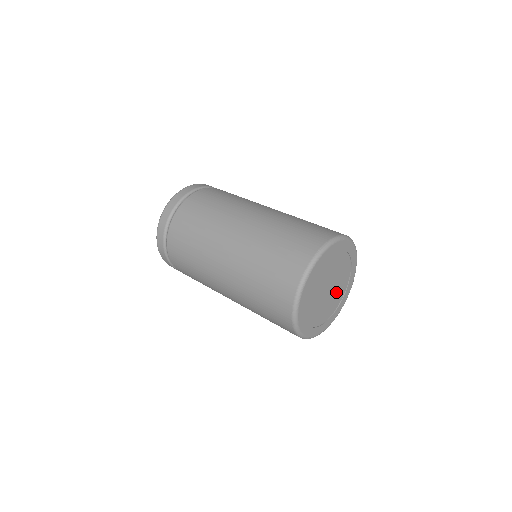
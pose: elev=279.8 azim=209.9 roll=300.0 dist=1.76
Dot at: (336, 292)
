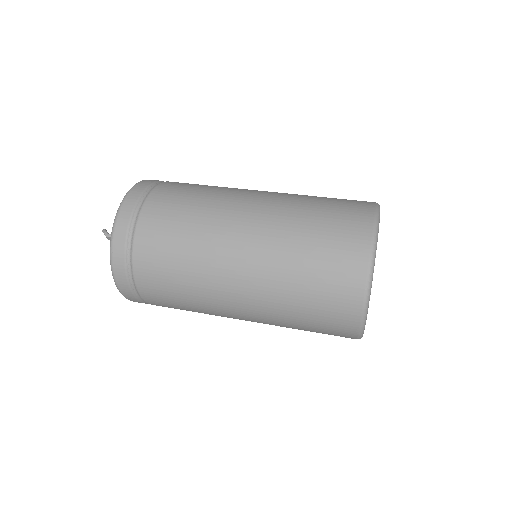
Dot at: occluded
